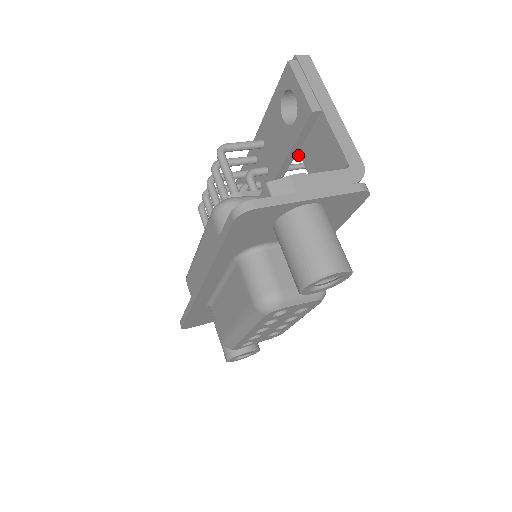
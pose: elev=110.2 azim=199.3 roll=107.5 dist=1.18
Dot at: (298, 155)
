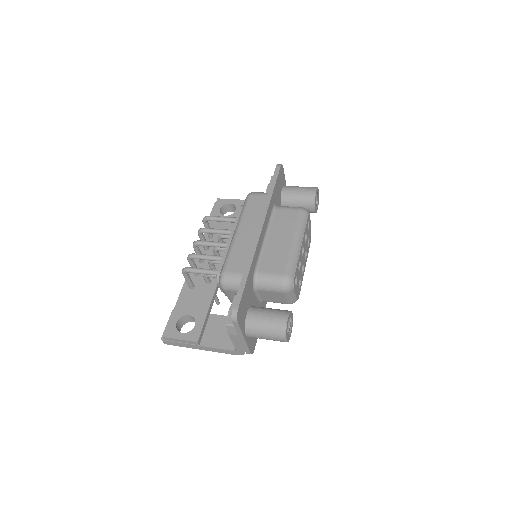
Dot at: occluded
